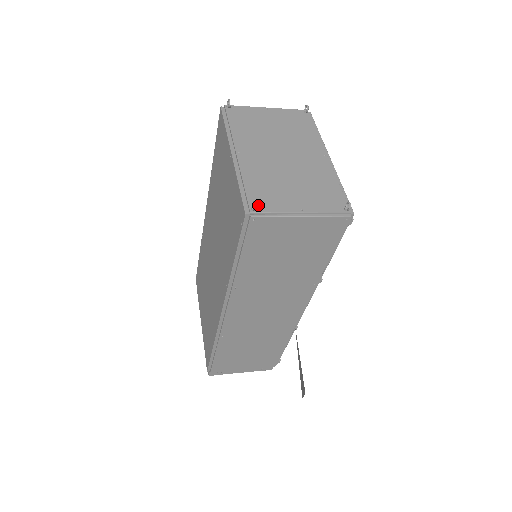
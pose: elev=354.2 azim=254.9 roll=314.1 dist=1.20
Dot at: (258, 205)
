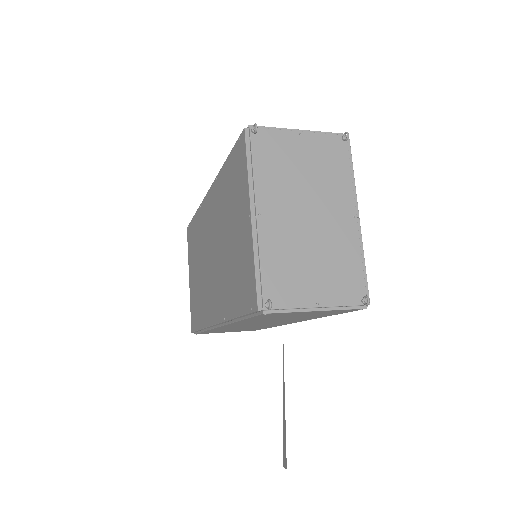
Dot at: (273, 299)
